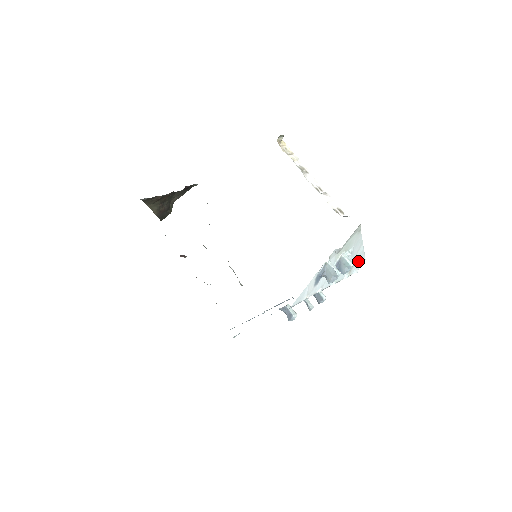
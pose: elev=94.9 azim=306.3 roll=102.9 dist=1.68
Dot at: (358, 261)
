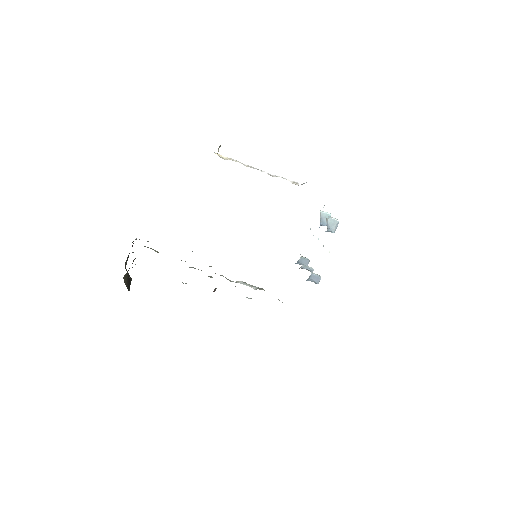
Dot at: occluded
